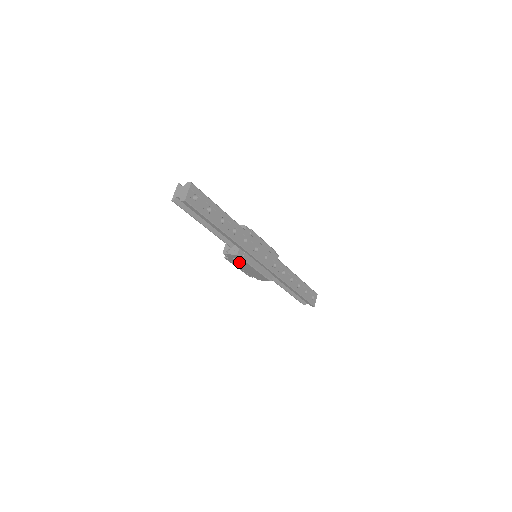
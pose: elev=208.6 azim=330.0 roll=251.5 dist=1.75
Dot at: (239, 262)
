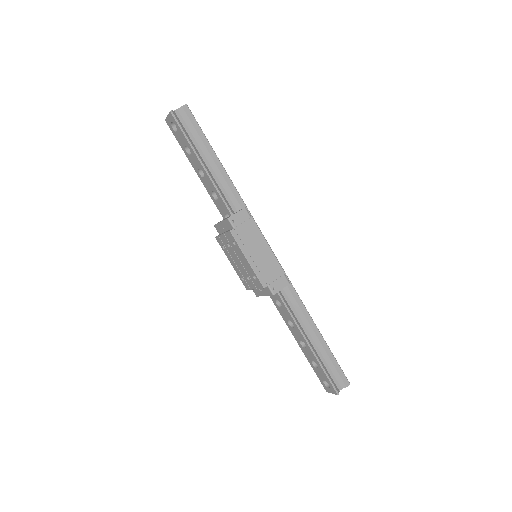
Dot at: (248, 233)
